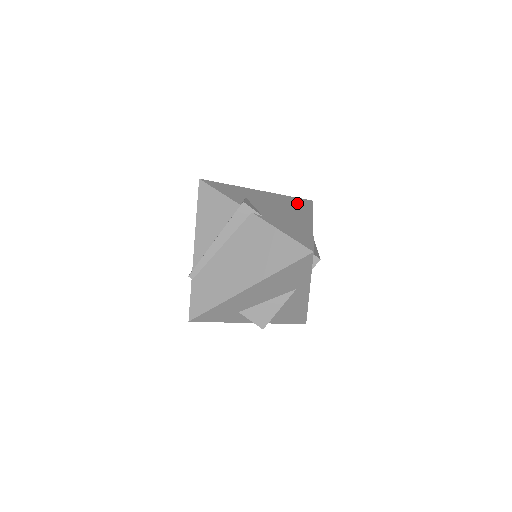
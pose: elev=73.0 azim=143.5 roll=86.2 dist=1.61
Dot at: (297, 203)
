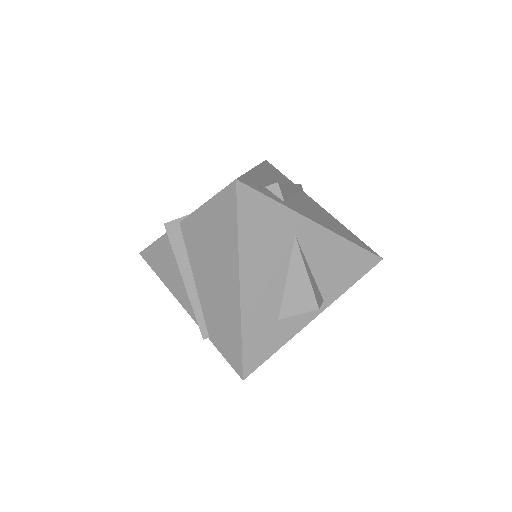
Dot at: occluded
